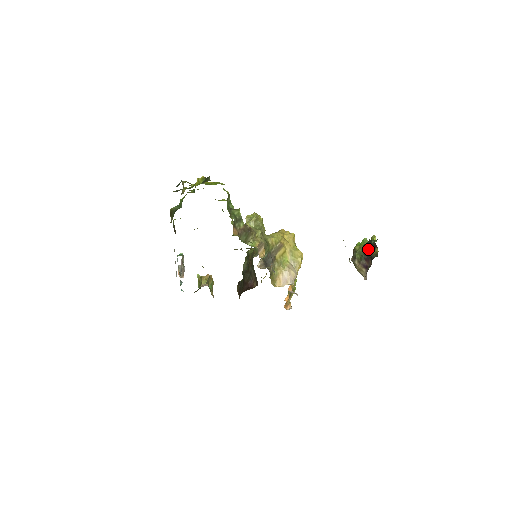
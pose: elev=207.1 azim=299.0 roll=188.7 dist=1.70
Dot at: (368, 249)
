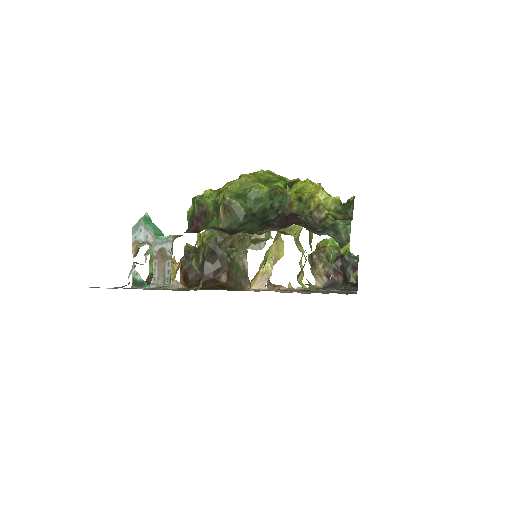
Dot at: (349, 267)
